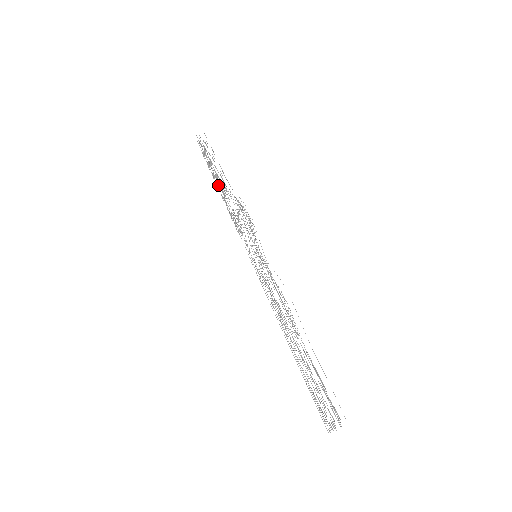
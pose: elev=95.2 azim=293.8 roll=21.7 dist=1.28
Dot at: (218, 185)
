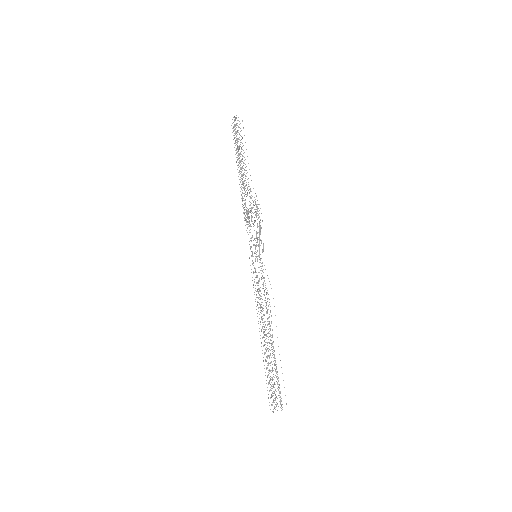
Dot at: occluded
